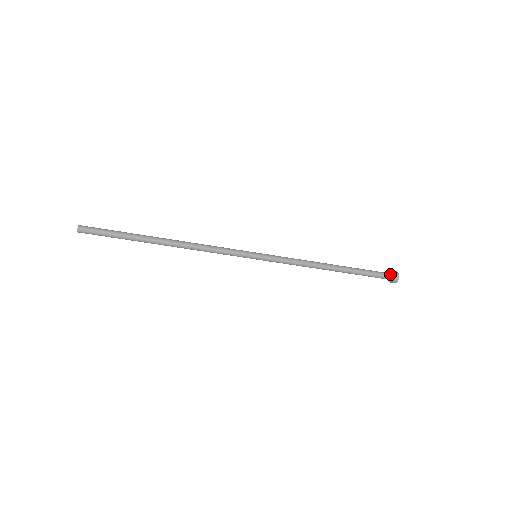
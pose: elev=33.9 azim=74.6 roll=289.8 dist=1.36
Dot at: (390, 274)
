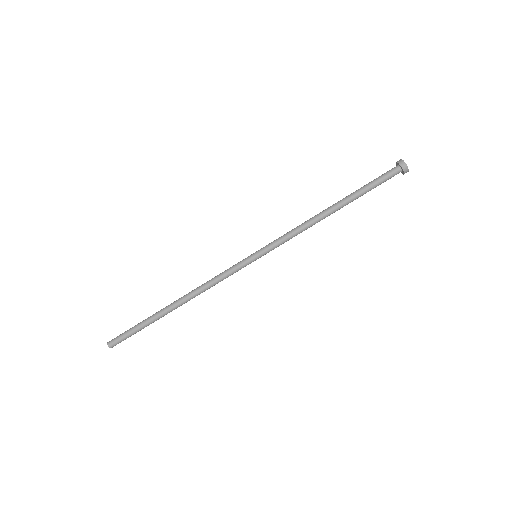
Dot at: (395, 168)
